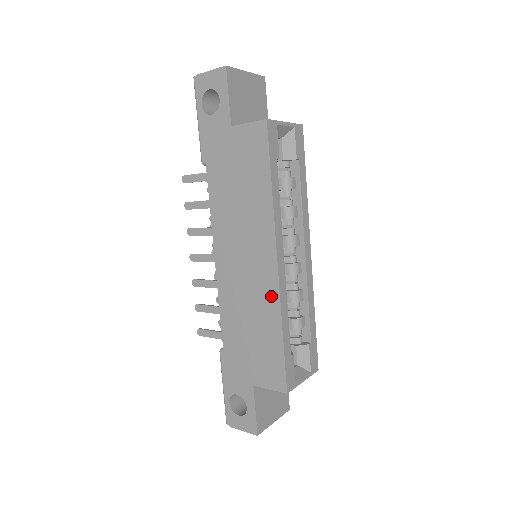
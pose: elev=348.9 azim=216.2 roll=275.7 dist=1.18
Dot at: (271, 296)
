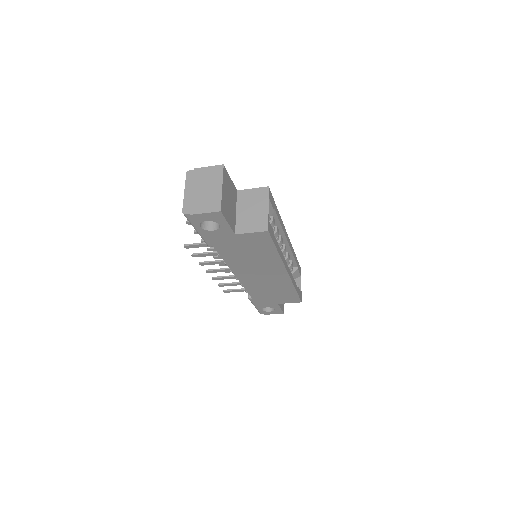
Dot at: (285, 282)
